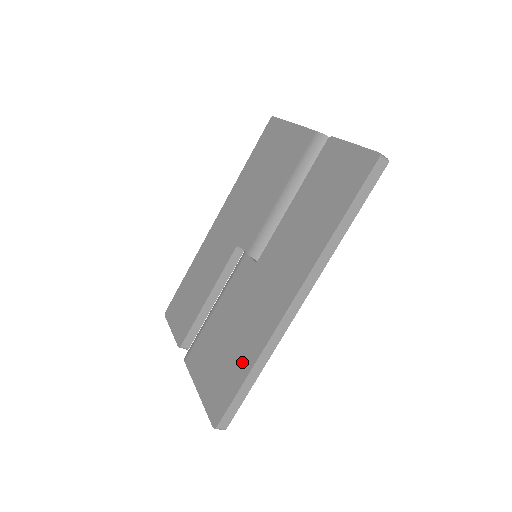
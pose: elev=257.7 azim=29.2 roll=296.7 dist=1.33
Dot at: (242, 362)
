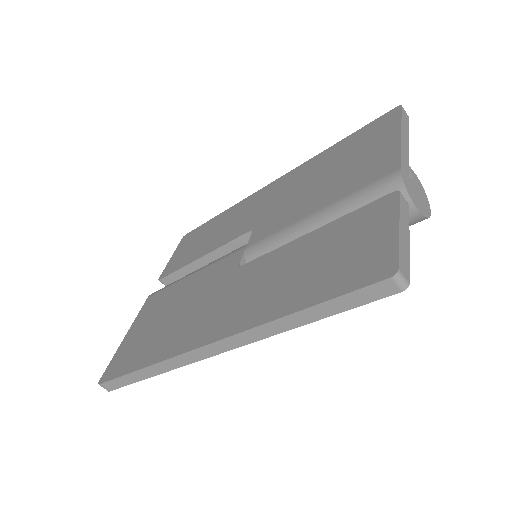
Dot at: (149, 352)
